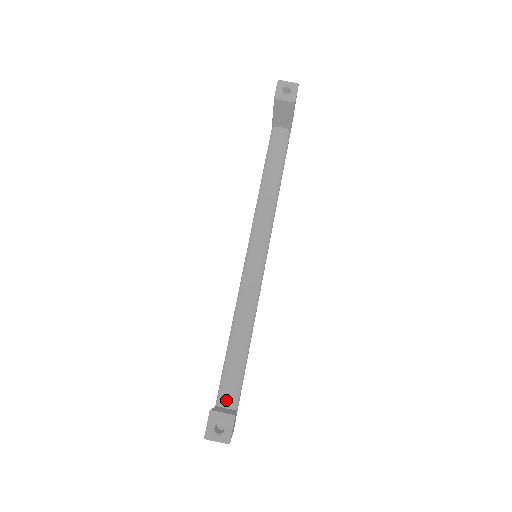
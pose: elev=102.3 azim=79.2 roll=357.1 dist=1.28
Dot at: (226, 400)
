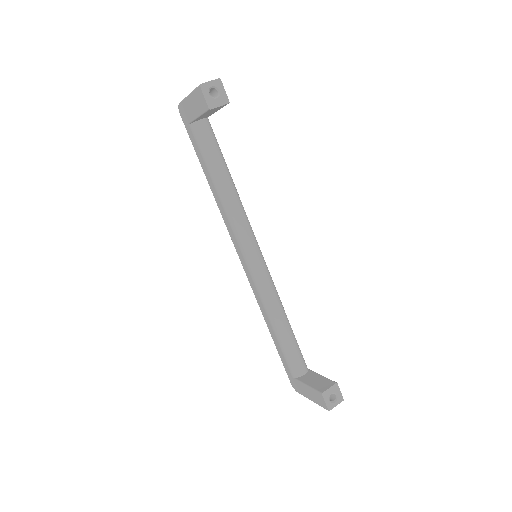
Dot at: (301, 370)
